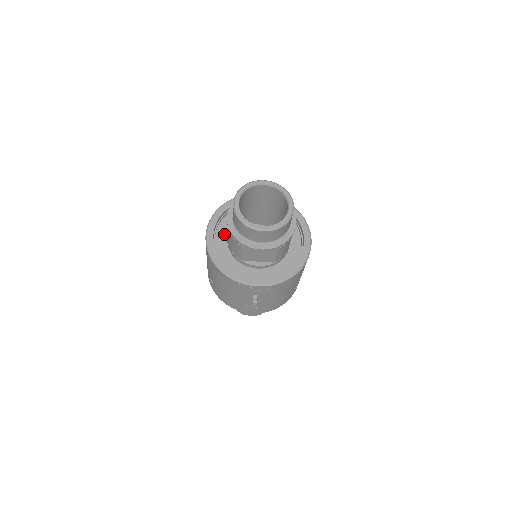
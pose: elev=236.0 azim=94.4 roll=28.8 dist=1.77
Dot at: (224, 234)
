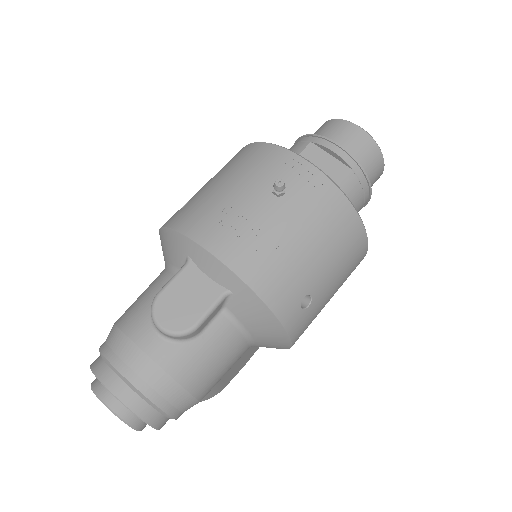
Dot at: occluded
